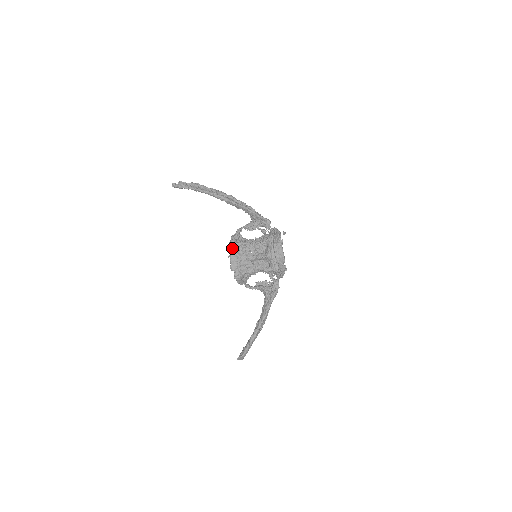
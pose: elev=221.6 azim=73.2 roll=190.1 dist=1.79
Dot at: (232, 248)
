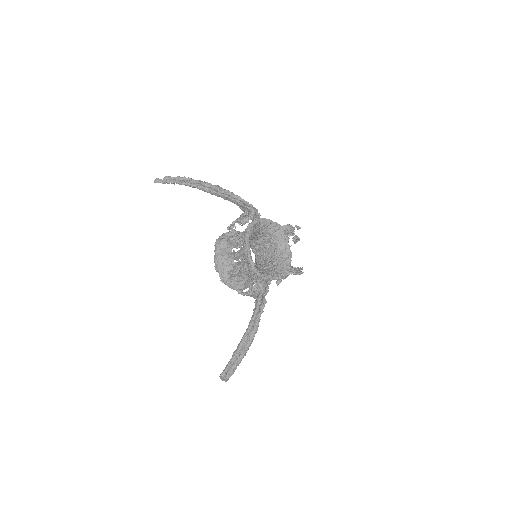
Dot at: (217, 245)
